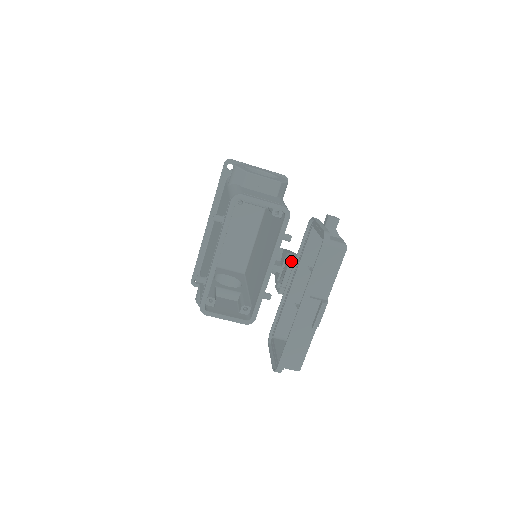
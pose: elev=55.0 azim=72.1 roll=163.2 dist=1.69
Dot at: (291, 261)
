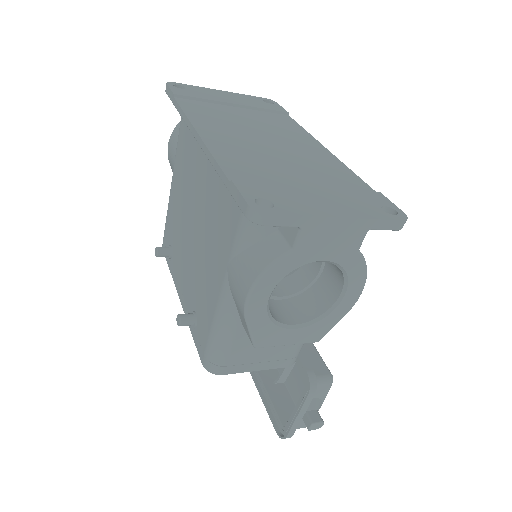
Dot at: occluded
